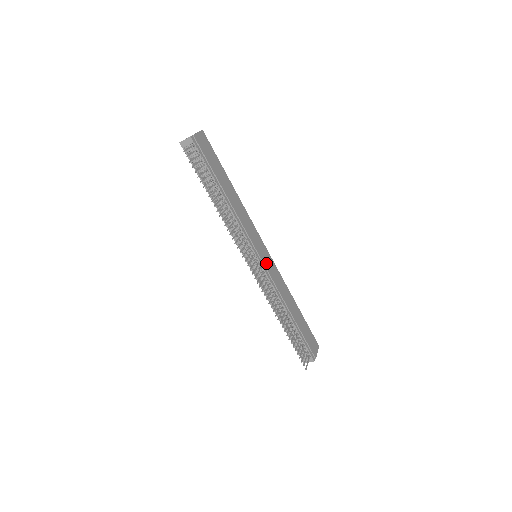
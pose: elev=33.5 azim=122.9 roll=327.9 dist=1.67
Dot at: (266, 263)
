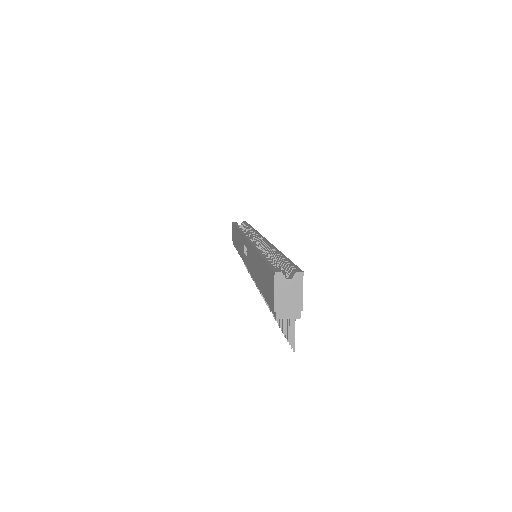
Dot at: occluded
